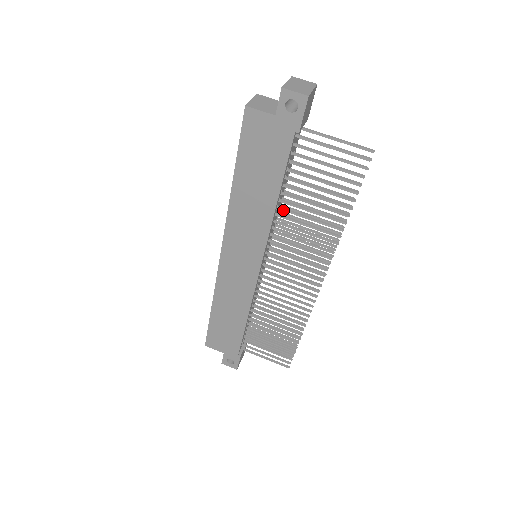
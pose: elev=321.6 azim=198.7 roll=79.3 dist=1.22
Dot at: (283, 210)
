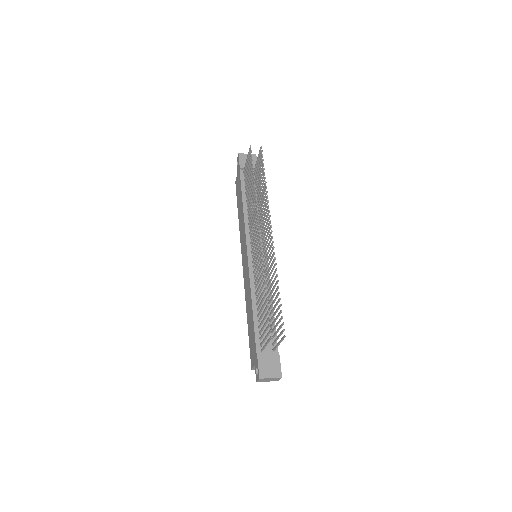
Dot at: (248, 209)
